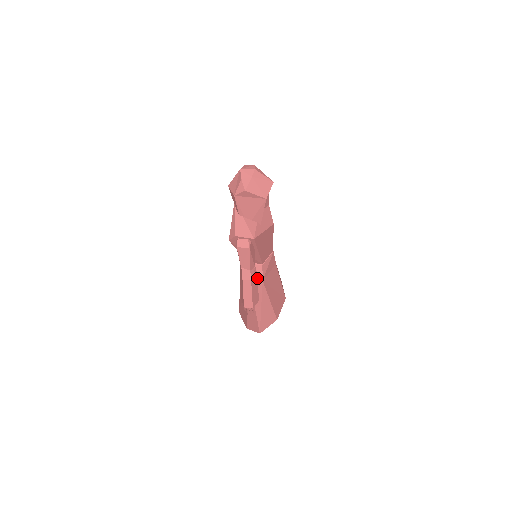
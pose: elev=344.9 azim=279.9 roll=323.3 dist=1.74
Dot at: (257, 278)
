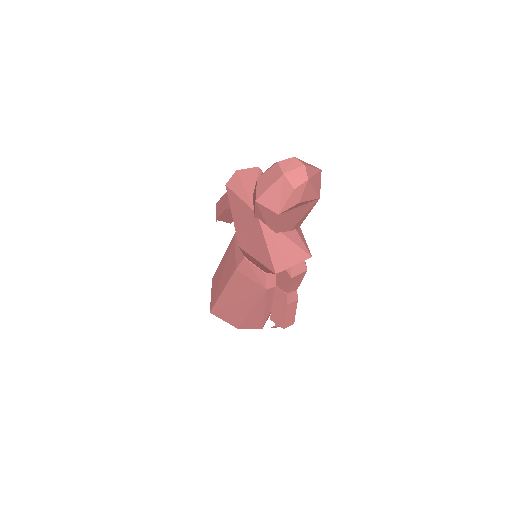
Dot at: occluded
